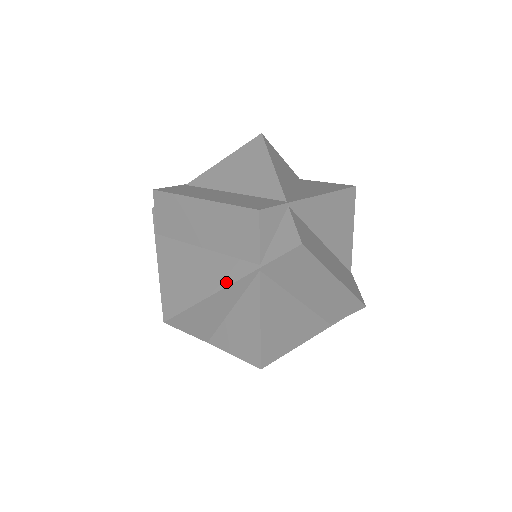
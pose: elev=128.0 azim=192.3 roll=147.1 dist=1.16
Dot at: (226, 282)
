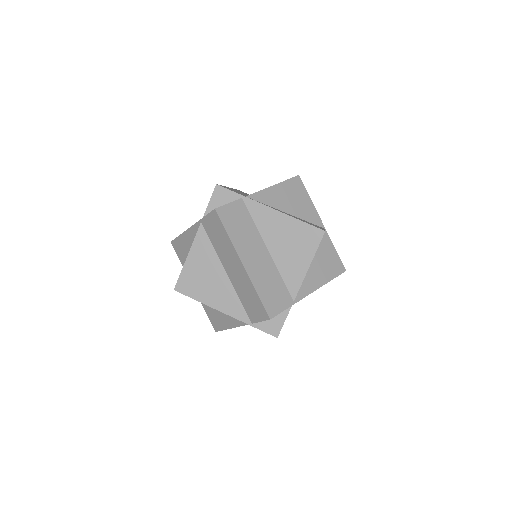
Dot at: occluded
